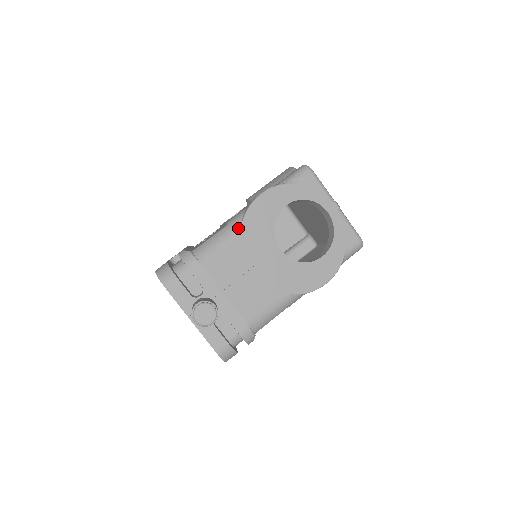
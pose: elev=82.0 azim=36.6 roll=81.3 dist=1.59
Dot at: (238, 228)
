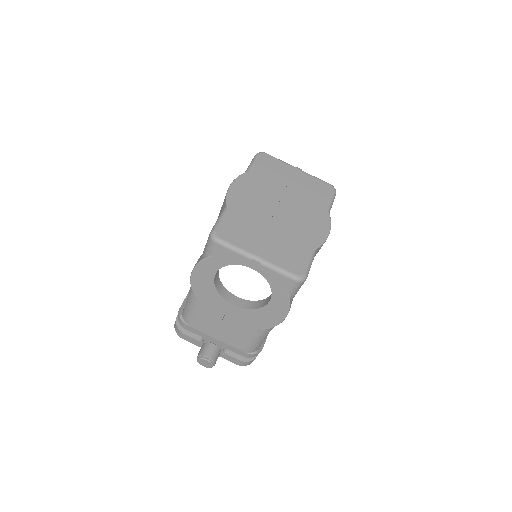
Dot at: (194, 299)
